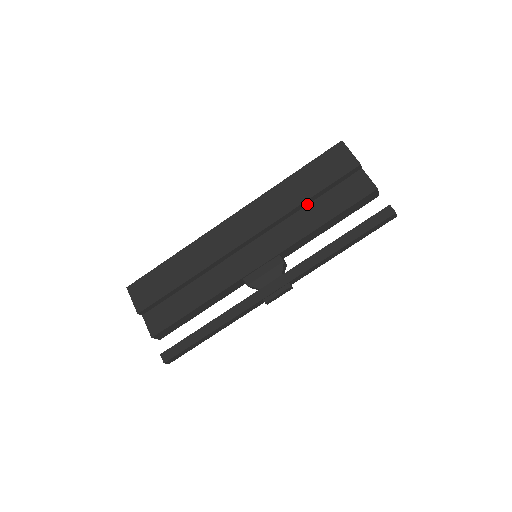
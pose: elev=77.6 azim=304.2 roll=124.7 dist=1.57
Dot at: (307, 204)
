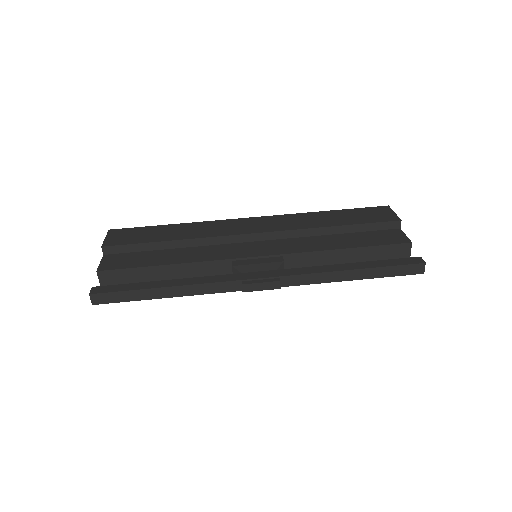
Dot at: (332, 234)
